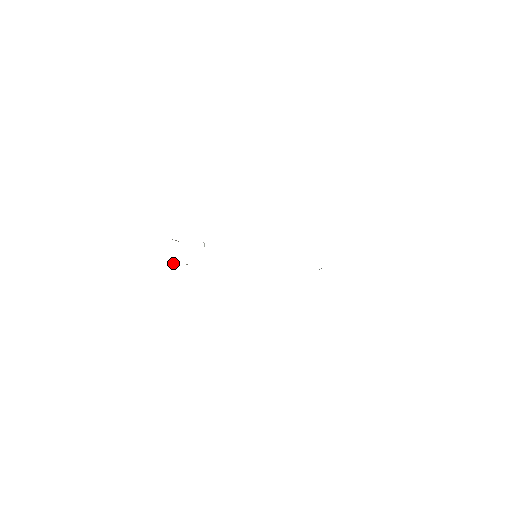
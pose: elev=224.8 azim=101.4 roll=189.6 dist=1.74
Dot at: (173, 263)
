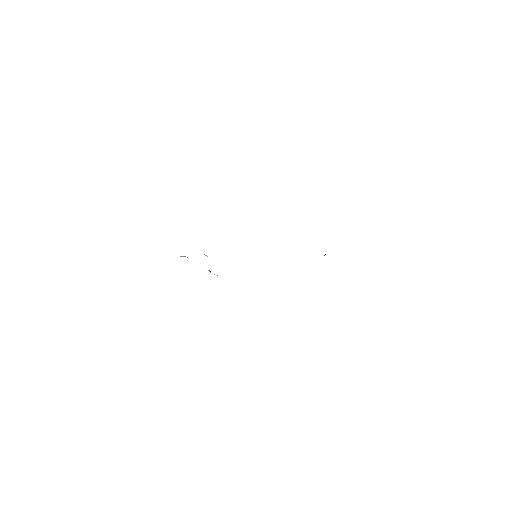
Dot at: occluded
